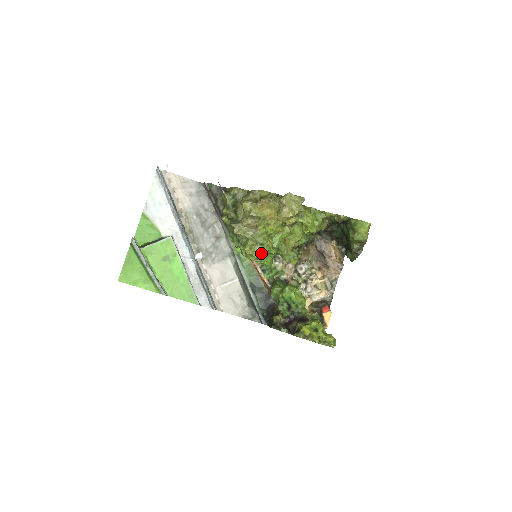
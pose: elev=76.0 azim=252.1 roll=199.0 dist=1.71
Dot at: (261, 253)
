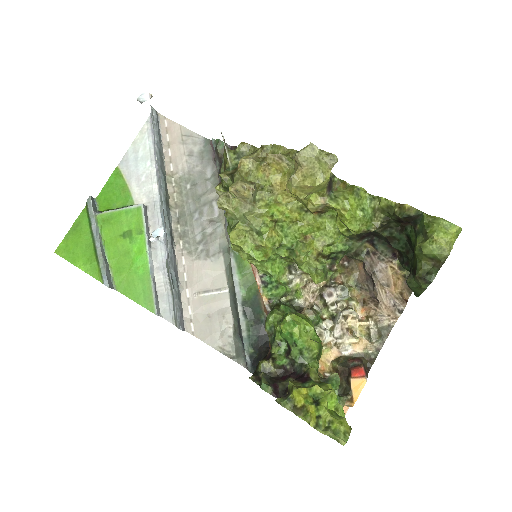
Dot at: (257, 248)
